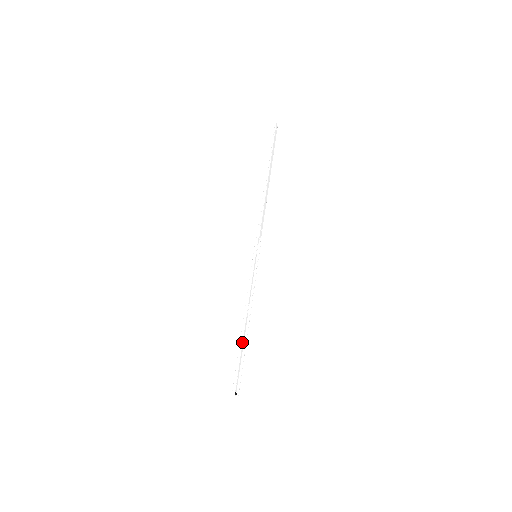
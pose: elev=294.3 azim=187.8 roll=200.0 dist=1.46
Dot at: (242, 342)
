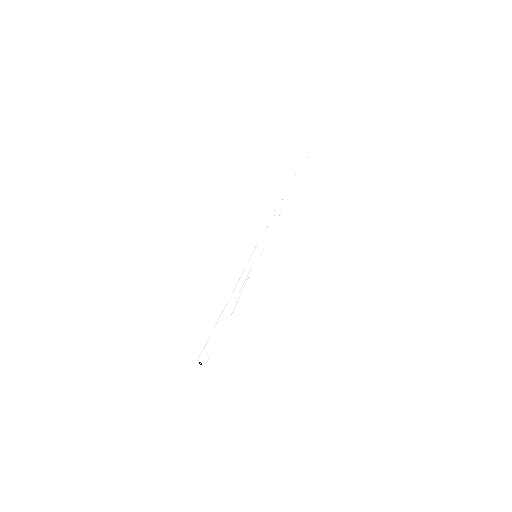
Dot at: (218, 322)
